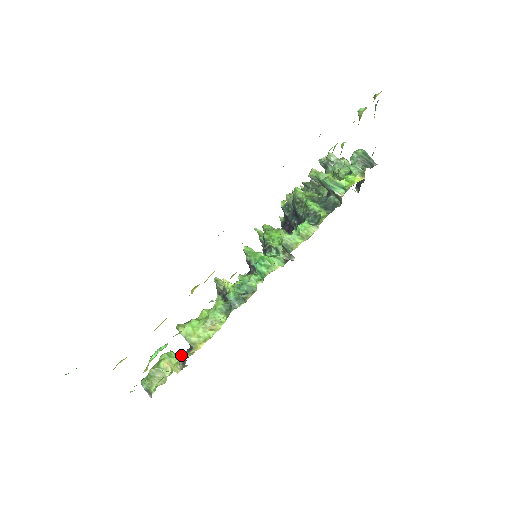
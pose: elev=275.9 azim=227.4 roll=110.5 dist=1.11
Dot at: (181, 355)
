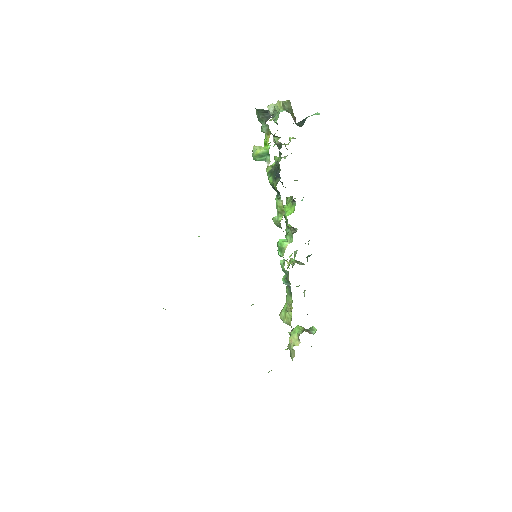
Dot at: (289, 334)
